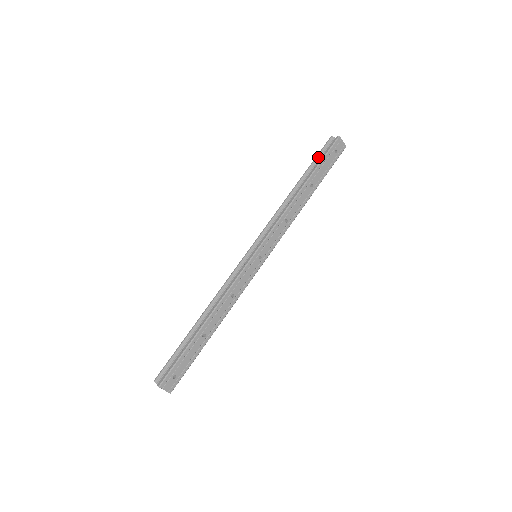
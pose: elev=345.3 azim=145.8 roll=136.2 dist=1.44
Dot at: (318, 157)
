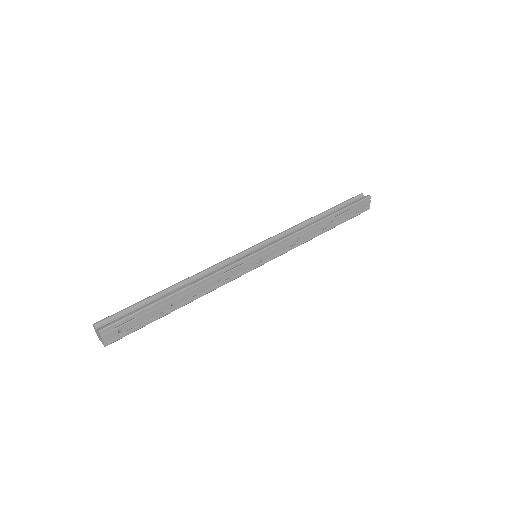
Dot at: (345, 203)
